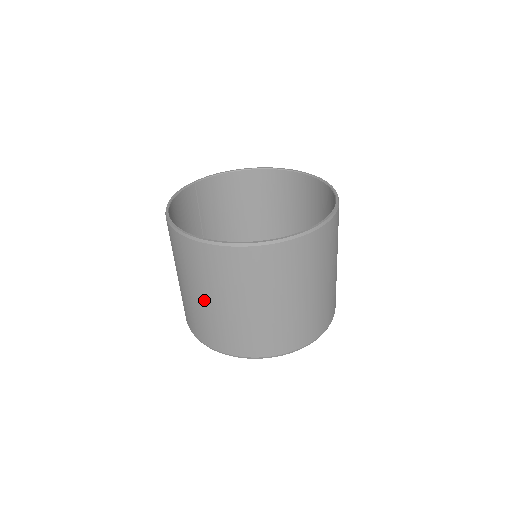
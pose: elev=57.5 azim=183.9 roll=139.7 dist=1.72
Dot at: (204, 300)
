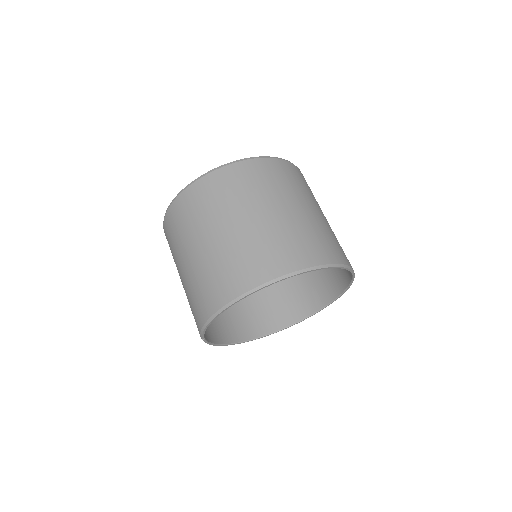
Dot at: (262, 215)
